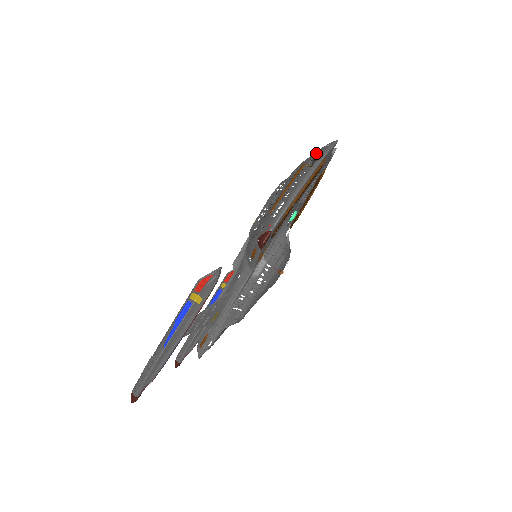
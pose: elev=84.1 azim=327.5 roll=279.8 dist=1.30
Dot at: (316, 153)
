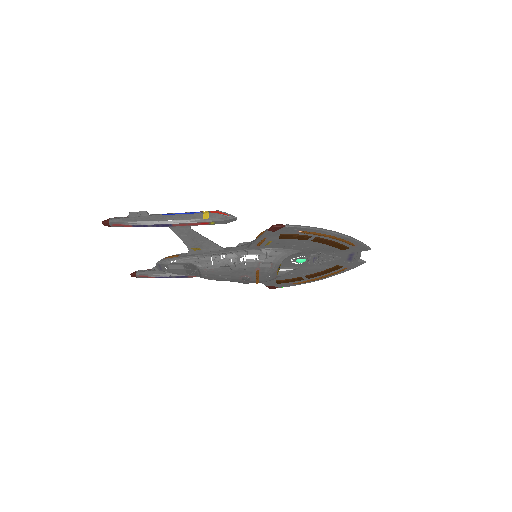
Dot at: occluded
